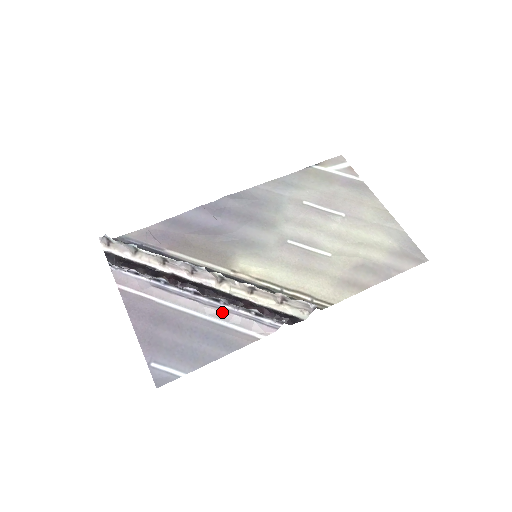
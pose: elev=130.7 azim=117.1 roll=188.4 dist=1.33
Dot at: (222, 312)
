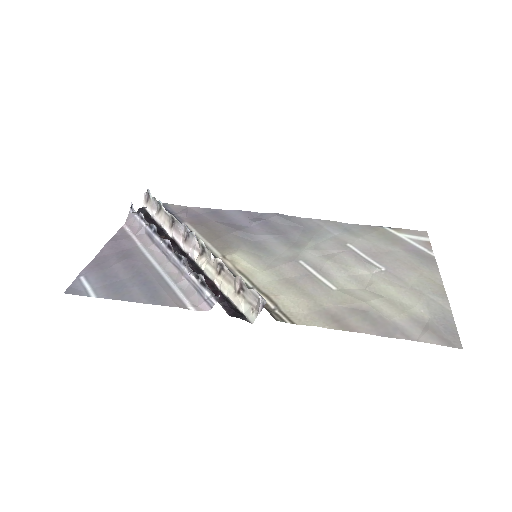
Dot at: (178, 274)
